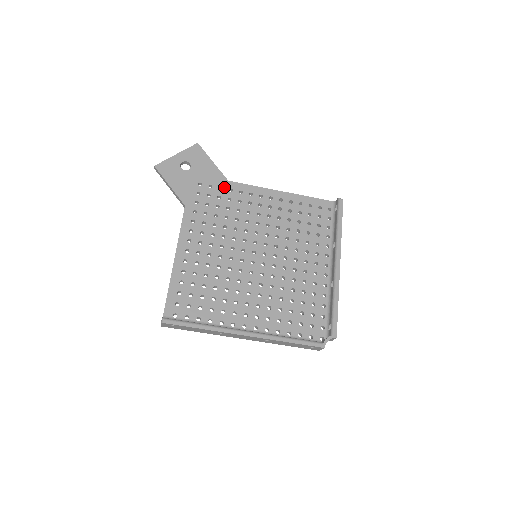
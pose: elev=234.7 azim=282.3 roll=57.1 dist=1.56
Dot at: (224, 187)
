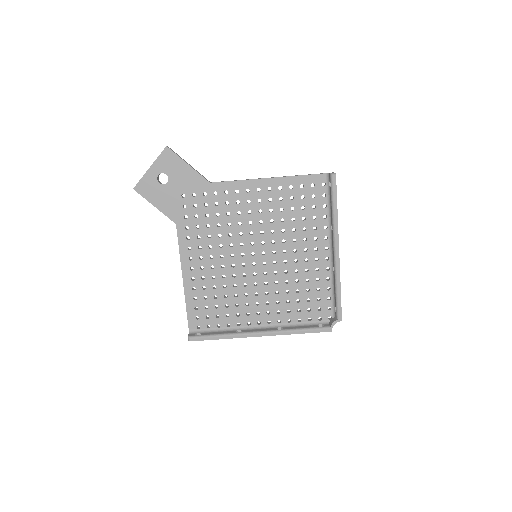
Dot at: (208, 192)
